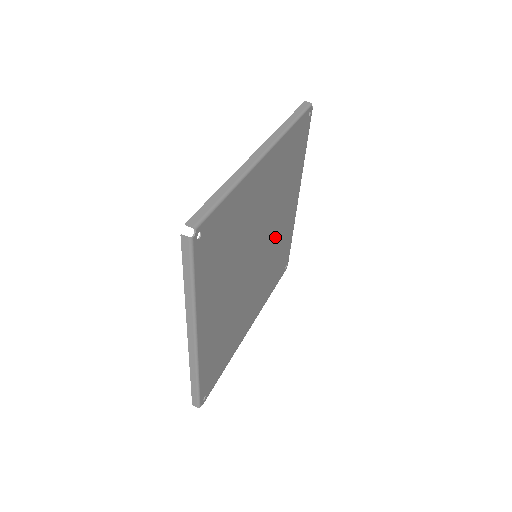
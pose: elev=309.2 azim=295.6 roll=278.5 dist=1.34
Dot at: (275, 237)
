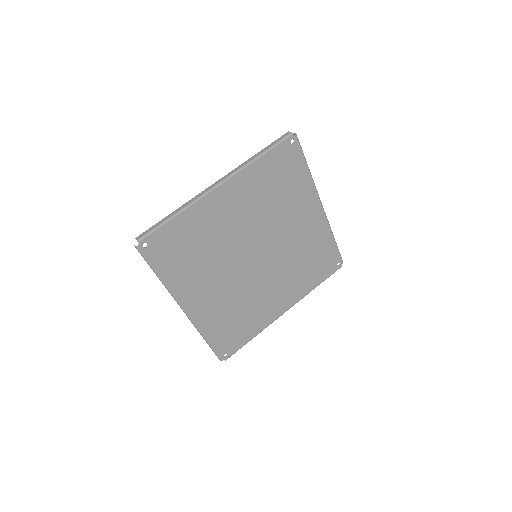
Dot at: (288, 241)
